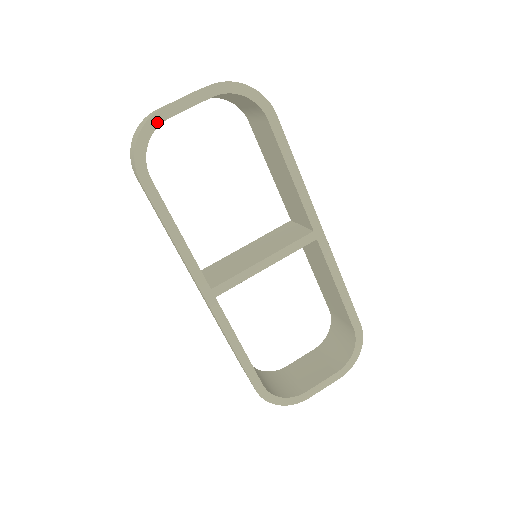
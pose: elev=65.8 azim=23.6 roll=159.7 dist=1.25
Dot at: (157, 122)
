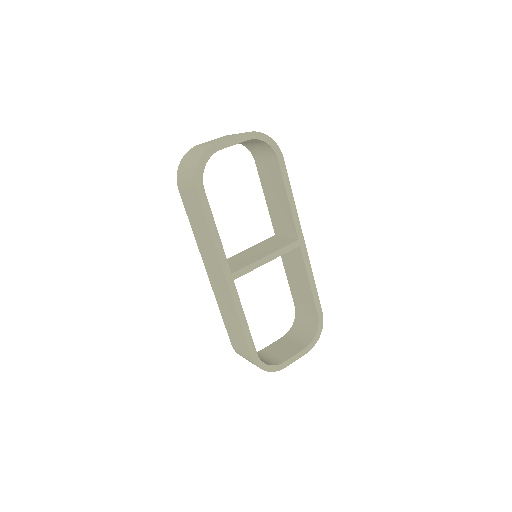
Dot at: (213, 151)
